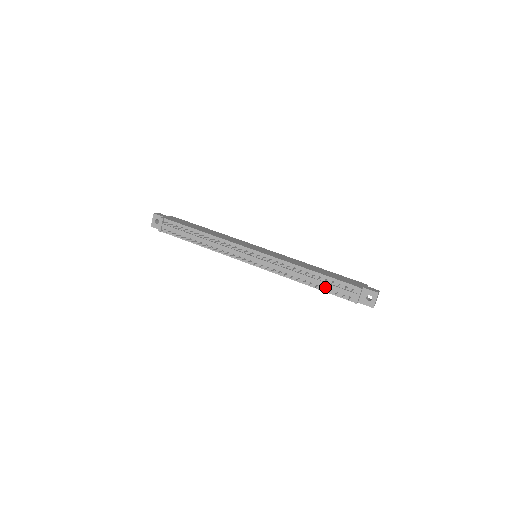
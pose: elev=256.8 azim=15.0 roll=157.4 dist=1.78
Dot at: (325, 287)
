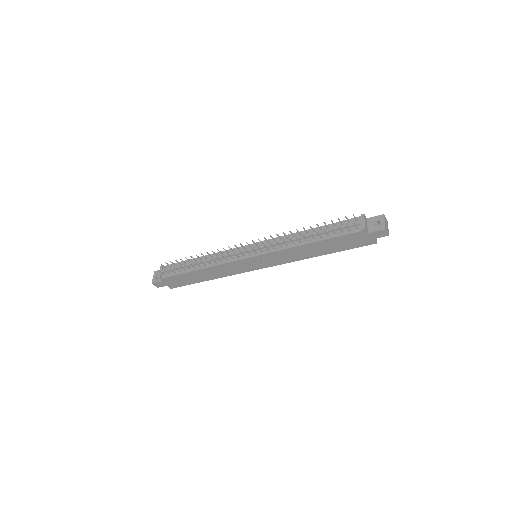
Dot at: (328, 234)
